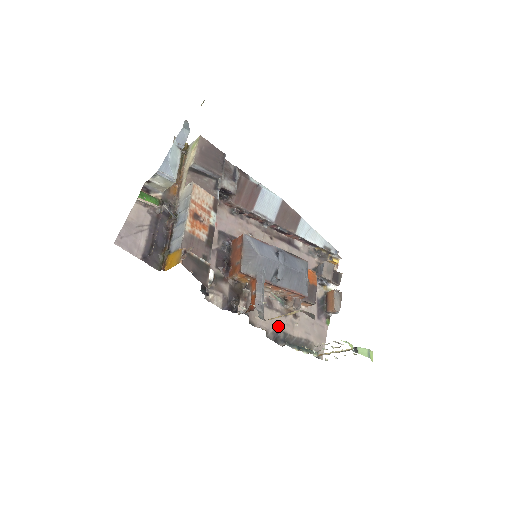
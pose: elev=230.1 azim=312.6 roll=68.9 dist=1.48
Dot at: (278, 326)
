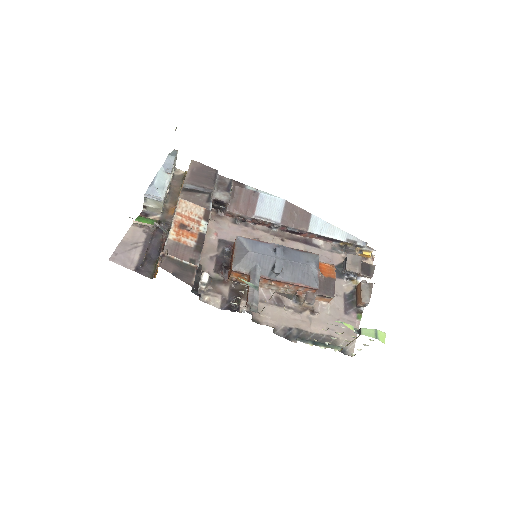
Dot at: (290, 323)
